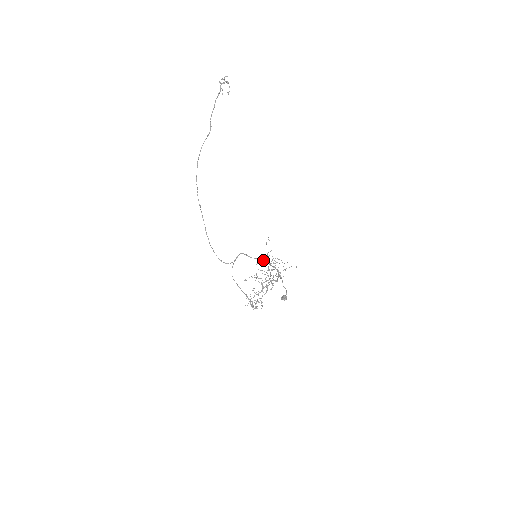
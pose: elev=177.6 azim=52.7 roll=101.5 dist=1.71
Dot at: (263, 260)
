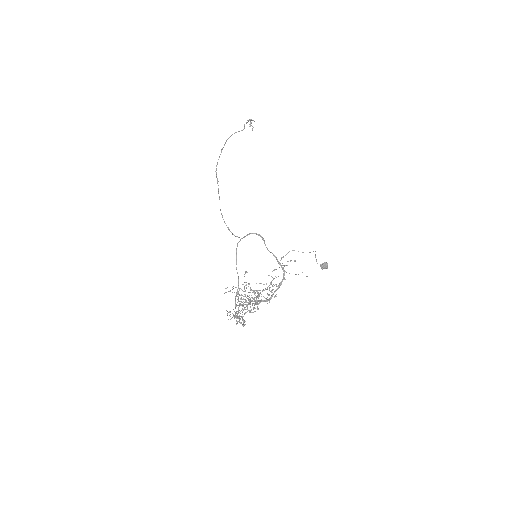
Dot at: occluded
